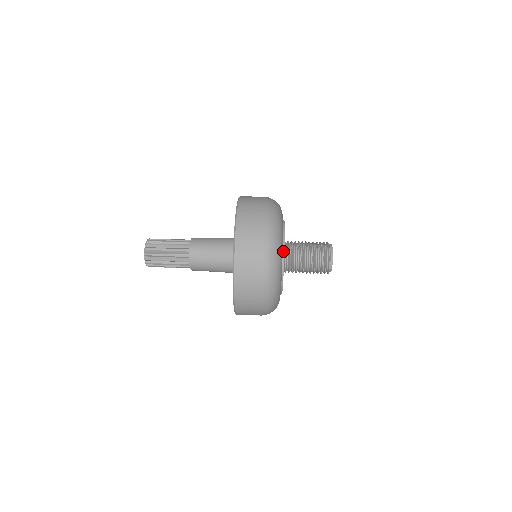
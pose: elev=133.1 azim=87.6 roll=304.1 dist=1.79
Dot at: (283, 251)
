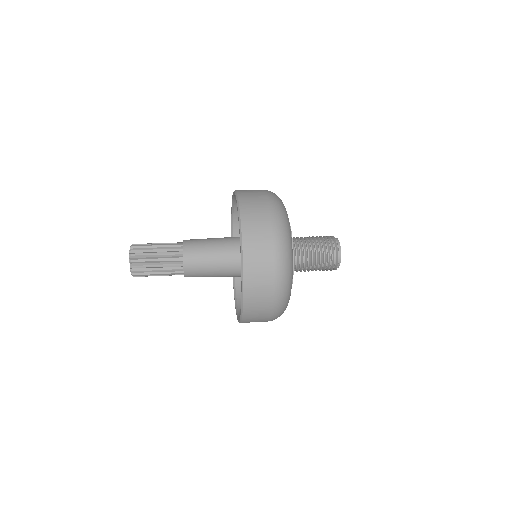
Dot at: occluded
